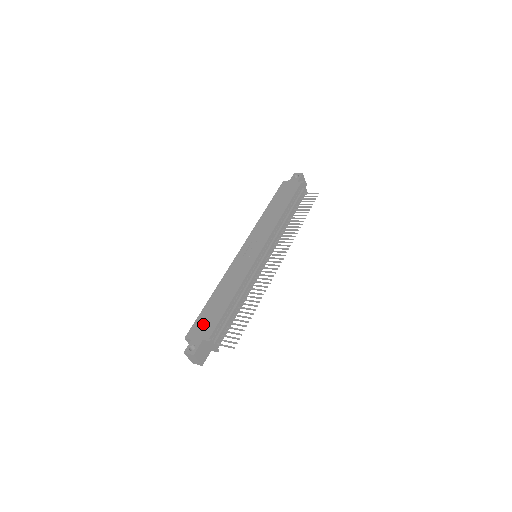
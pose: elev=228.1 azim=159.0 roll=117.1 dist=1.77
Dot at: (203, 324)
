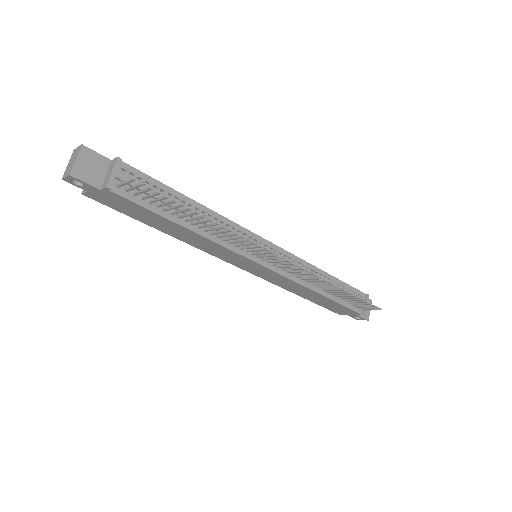
Dot at: occluded
